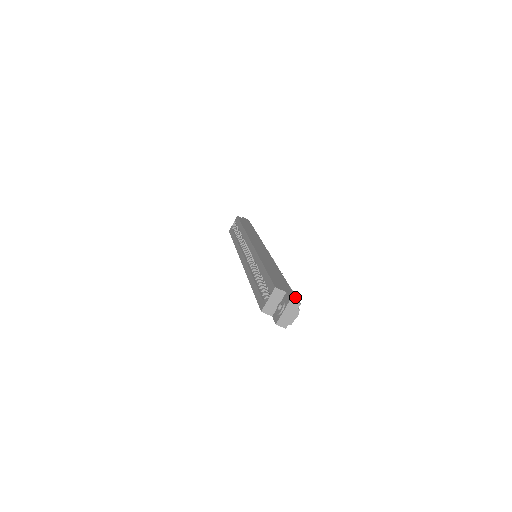
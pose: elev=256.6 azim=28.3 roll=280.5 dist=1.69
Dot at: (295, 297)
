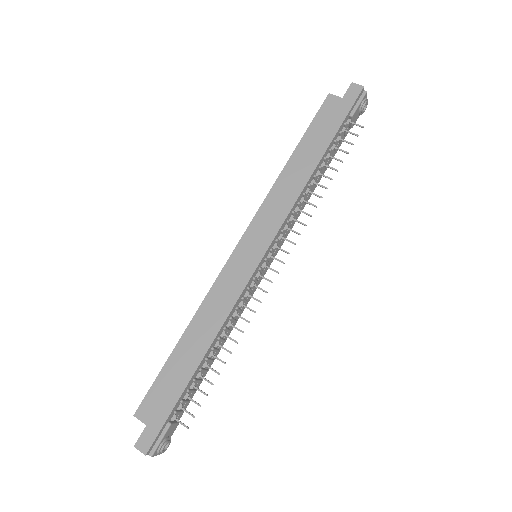
Dot at: (153, 436)
